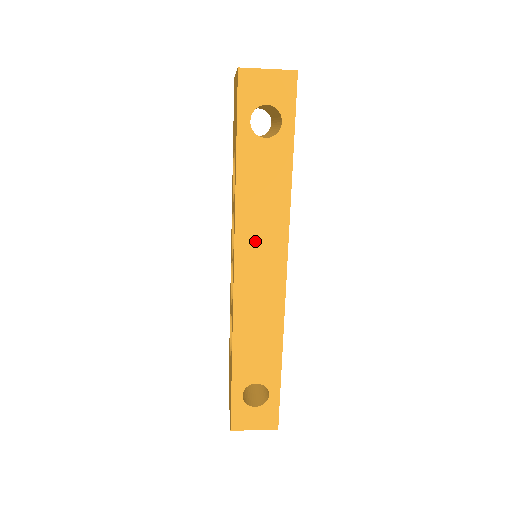
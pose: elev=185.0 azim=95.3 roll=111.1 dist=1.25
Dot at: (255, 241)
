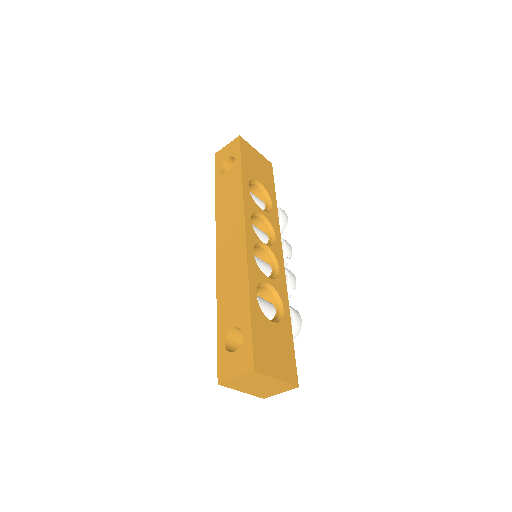
Dot at: (226, 224)
